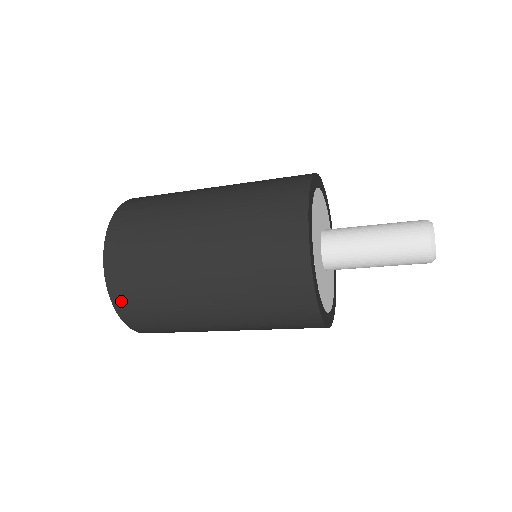
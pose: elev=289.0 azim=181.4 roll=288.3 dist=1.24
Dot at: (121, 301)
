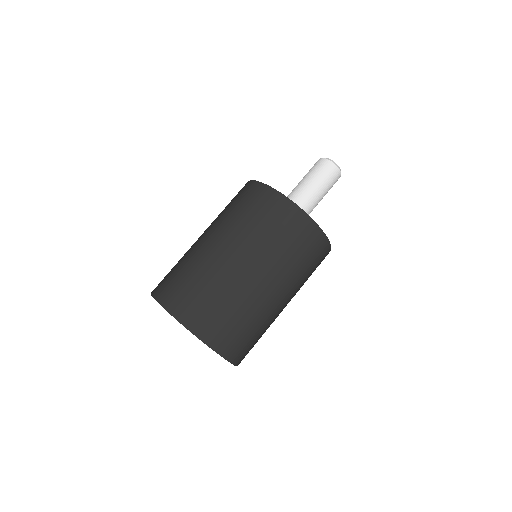
Dot at: (233, 354)
